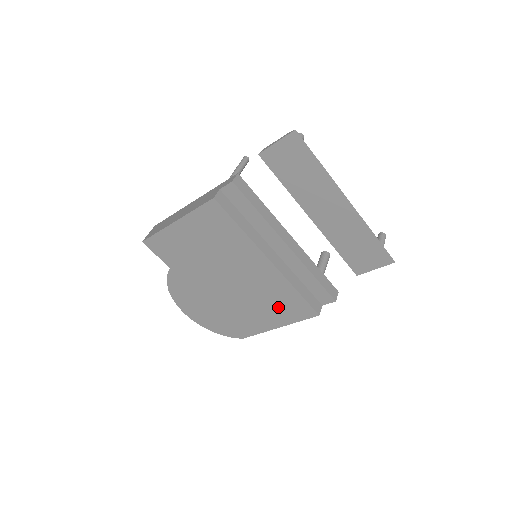
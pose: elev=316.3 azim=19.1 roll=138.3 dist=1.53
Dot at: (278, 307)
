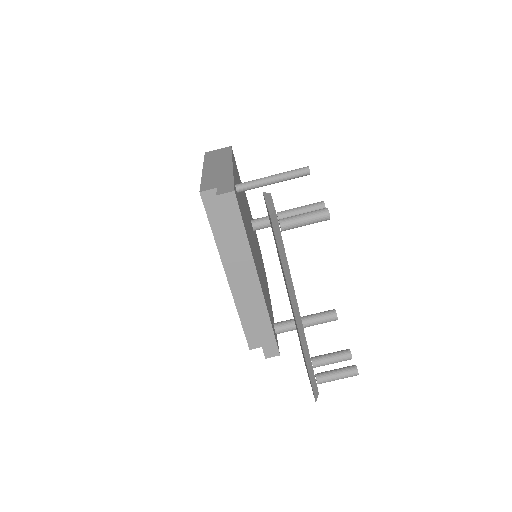
Dot at: occluded
